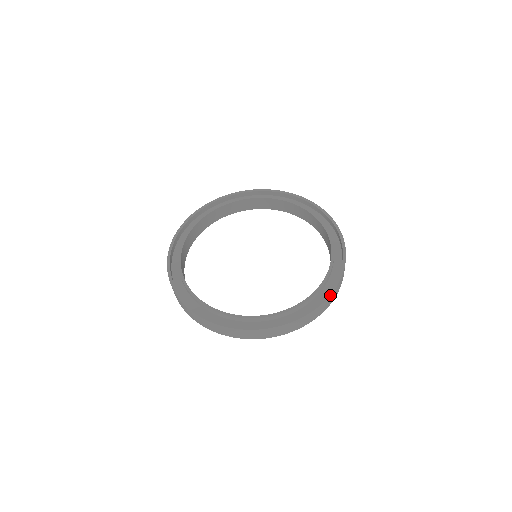
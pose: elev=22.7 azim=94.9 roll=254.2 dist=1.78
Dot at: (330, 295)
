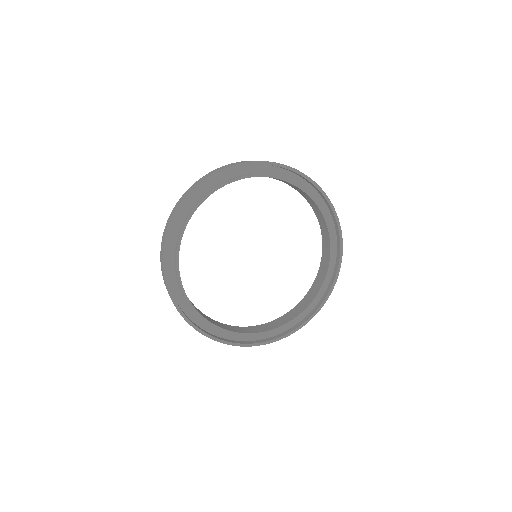
Dot at: occluded
